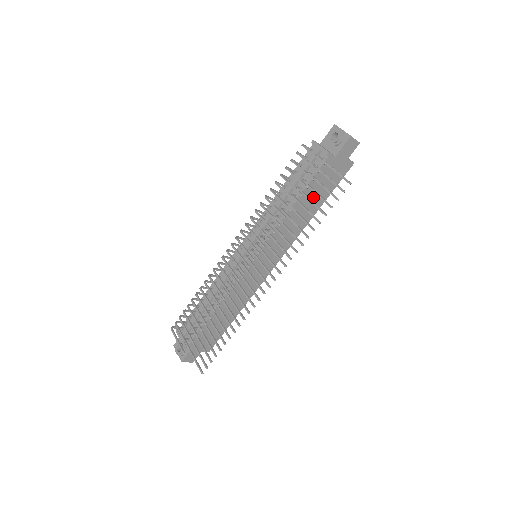
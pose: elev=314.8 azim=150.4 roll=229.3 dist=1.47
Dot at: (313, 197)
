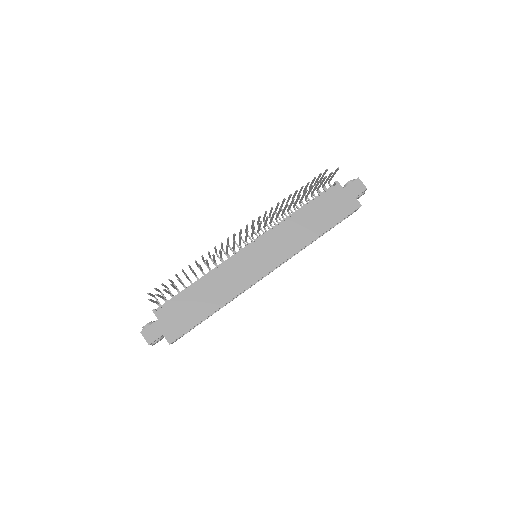
Dot at: (319, 216)
